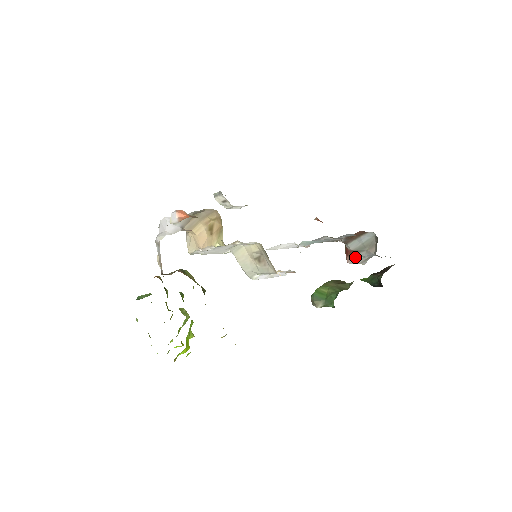
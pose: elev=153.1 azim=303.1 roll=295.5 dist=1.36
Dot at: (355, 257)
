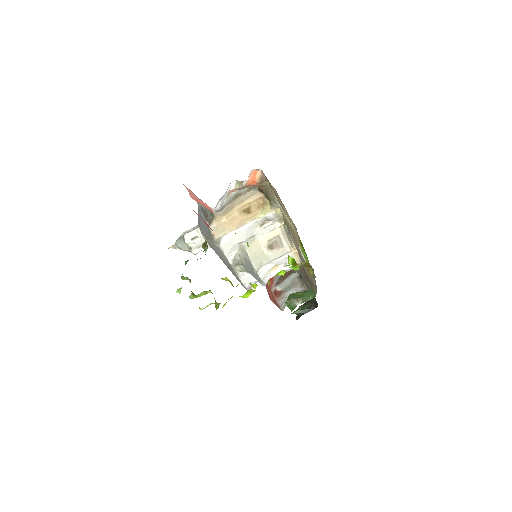
Dot at: (284, 297)
